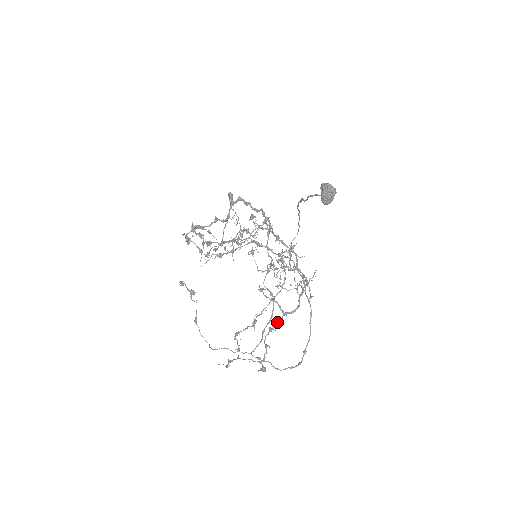
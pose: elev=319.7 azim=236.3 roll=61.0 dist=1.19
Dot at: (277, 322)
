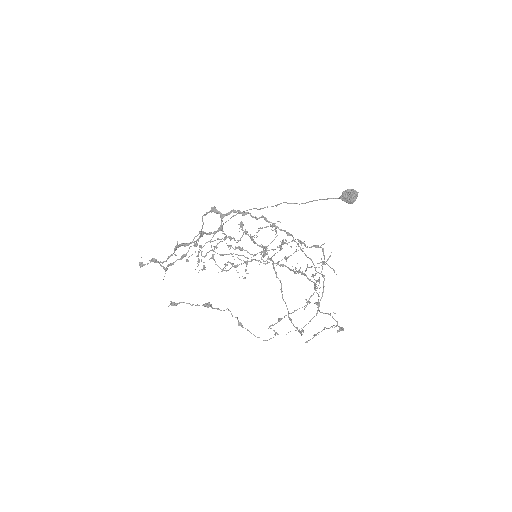
Dot at: occluded
